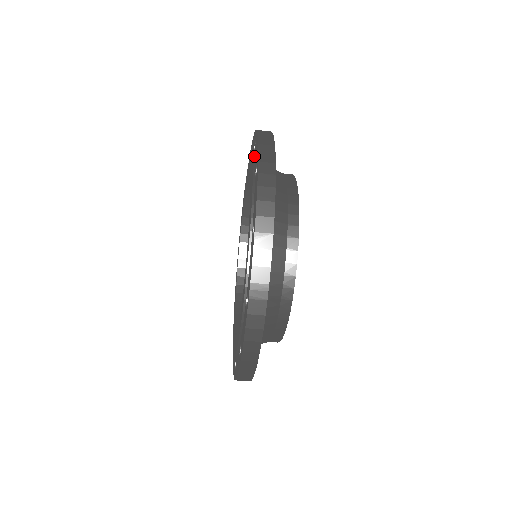
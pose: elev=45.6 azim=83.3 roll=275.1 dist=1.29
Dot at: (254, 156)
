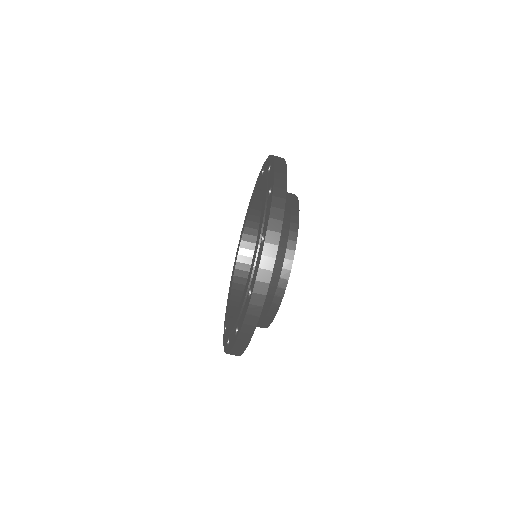
Dot at: (267, 203)
